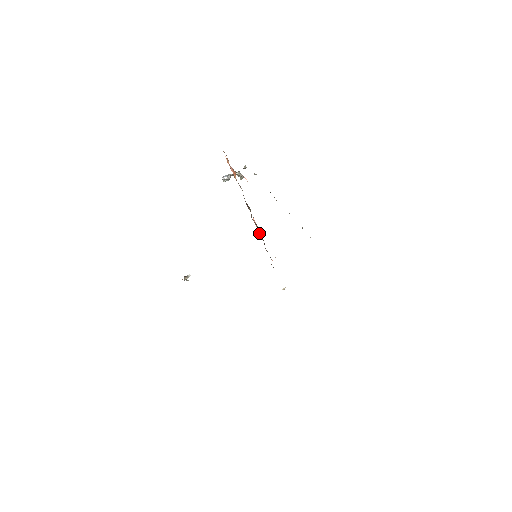
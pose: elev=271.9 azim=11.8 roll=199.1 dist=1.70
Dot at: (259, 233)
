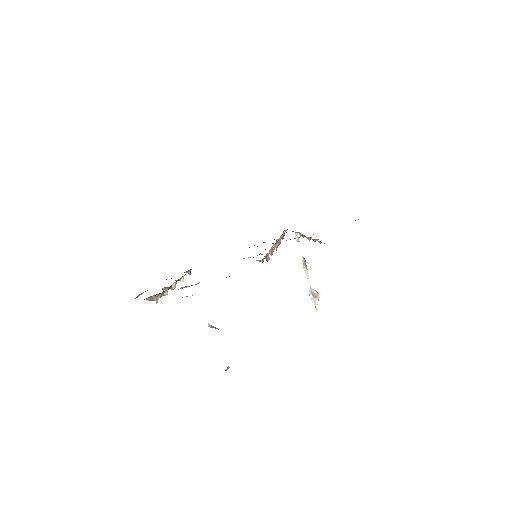
Dot at: (273, 250)
